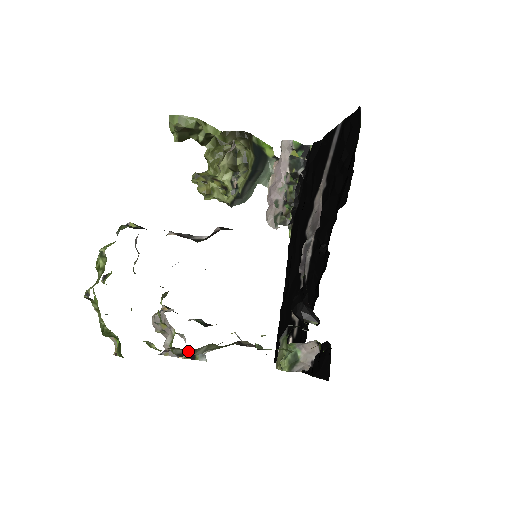
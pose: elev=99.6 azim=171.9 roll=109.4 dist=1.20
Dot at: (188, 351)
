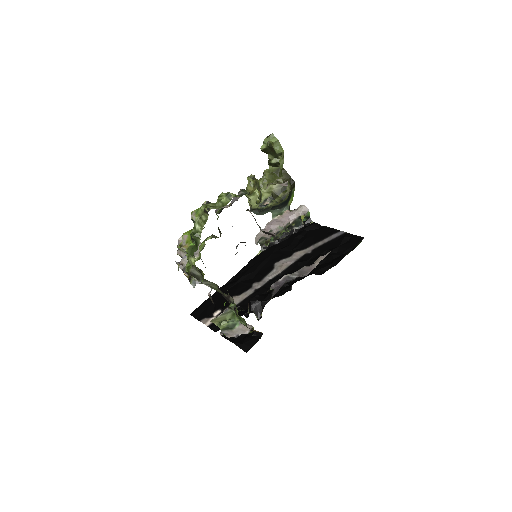
Dot at: (202, 277)
